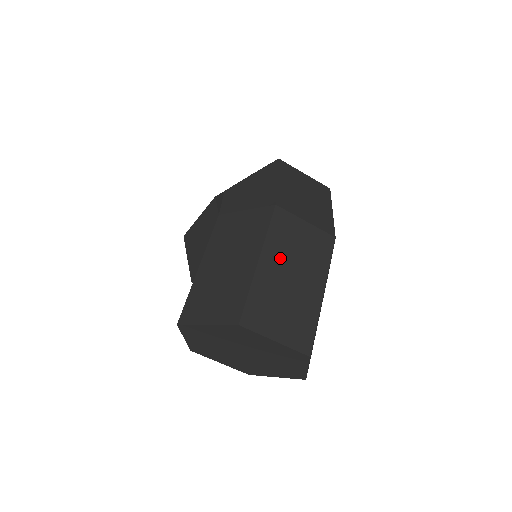
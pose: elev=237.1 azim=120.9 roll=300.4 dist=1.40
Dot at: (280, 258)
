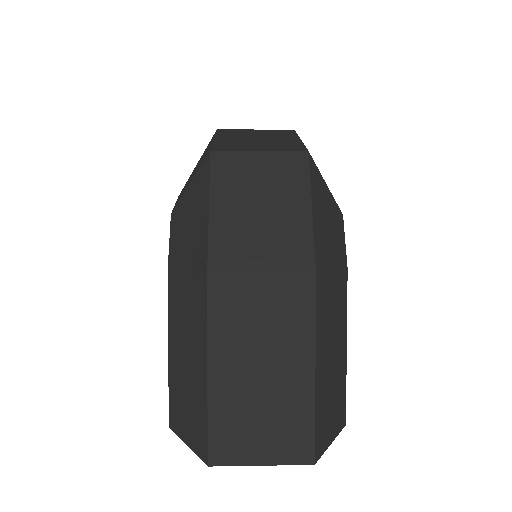
Dot at: (237, 353)
